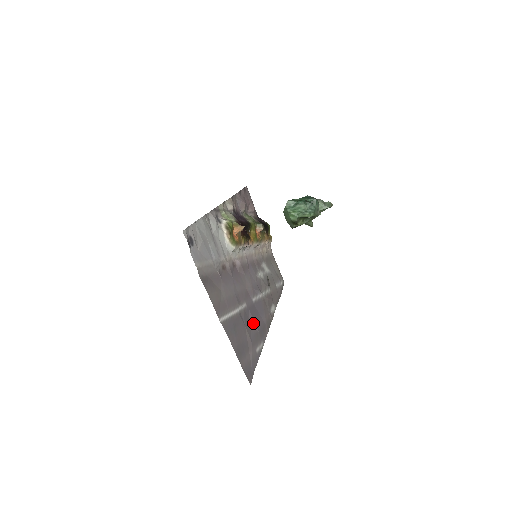
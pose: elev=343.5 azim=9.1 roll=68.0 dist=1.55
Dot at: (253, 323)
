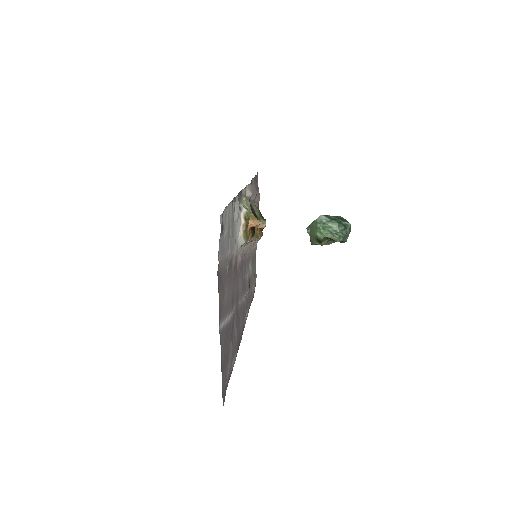
Dot at: (235, 331)
